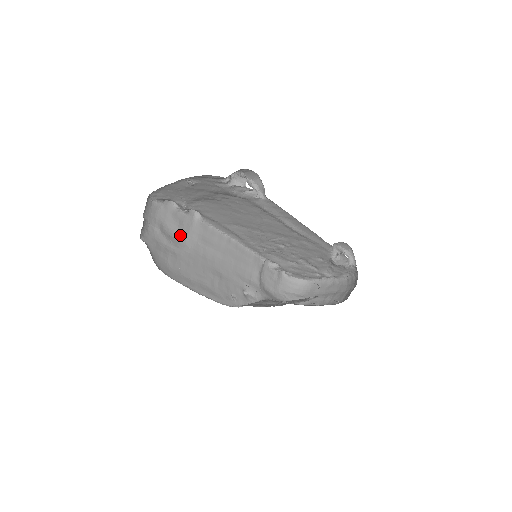
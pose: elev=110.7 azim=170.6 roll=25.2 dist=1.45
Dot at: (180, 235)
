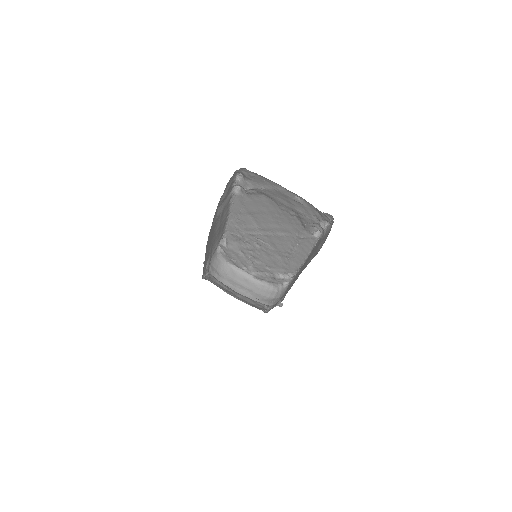
Dot at: (220, 203)
